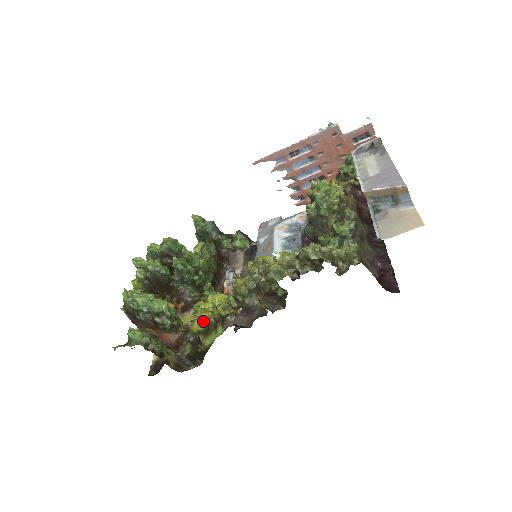
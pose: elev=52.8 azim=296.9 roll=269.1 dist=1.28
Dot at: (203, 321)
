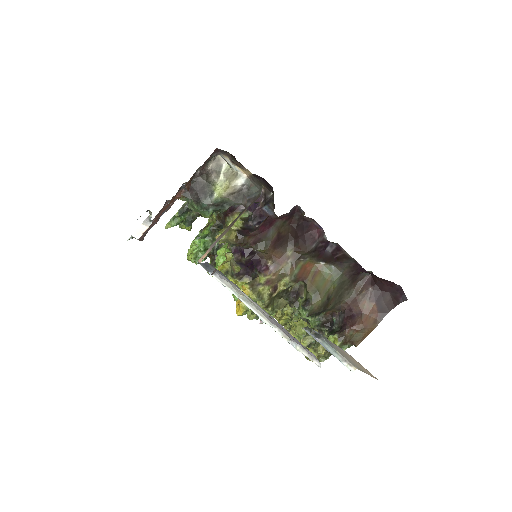
Dot at: occluded
